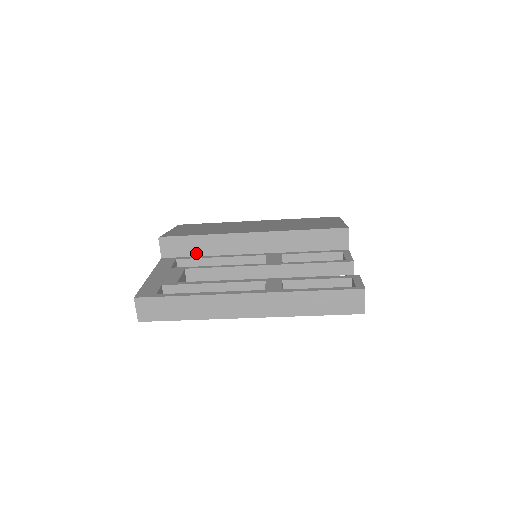
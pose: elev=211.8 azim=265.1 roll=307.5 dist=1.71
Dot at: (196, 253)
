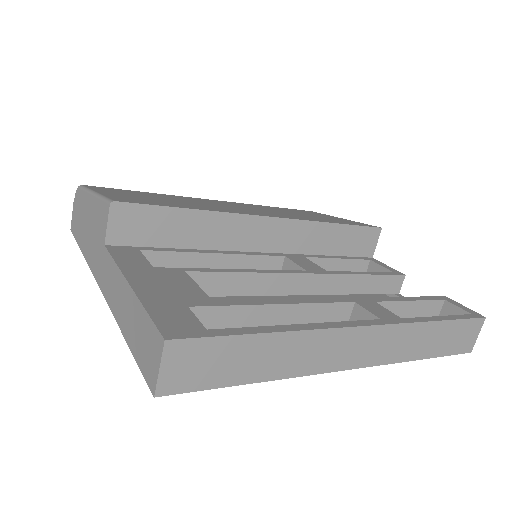
Dot at: (175, 242)
